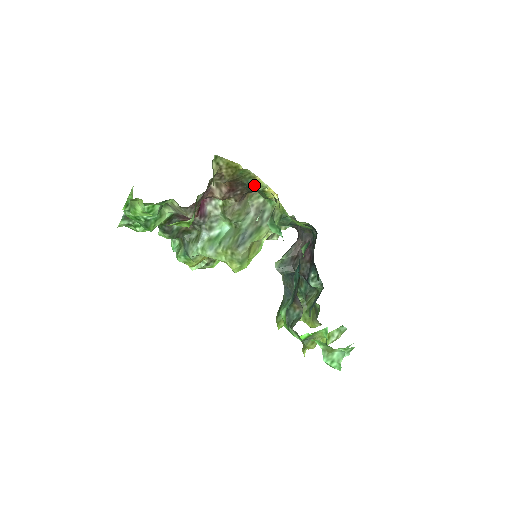
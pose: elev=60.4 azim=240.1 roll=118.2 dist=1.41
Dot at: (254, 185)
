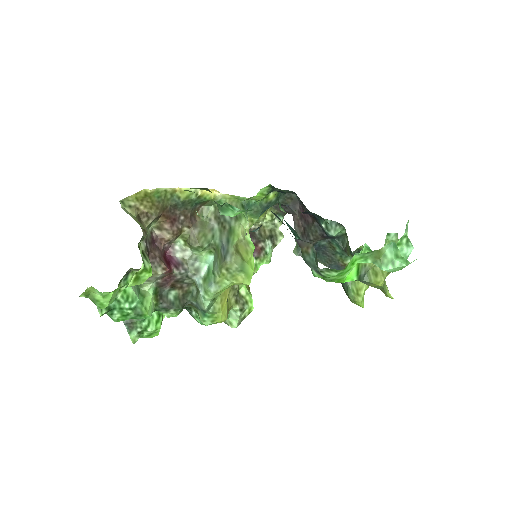
Dot at: (183, 198)
